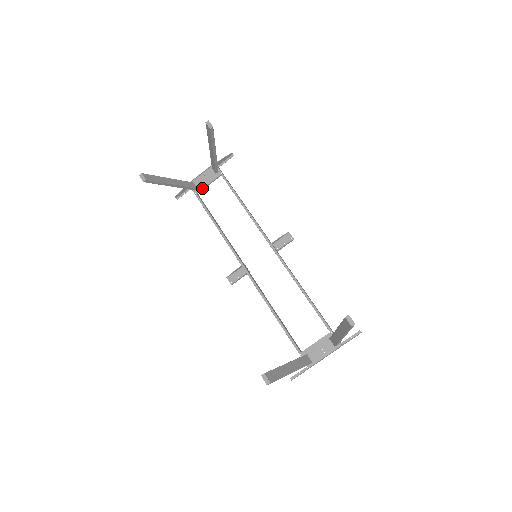
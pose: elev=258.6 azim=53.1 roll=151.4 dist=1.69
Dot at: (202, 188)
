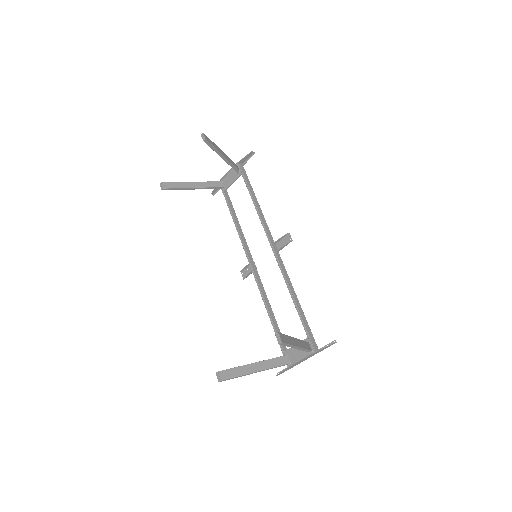
Dot at: (227, 187)
